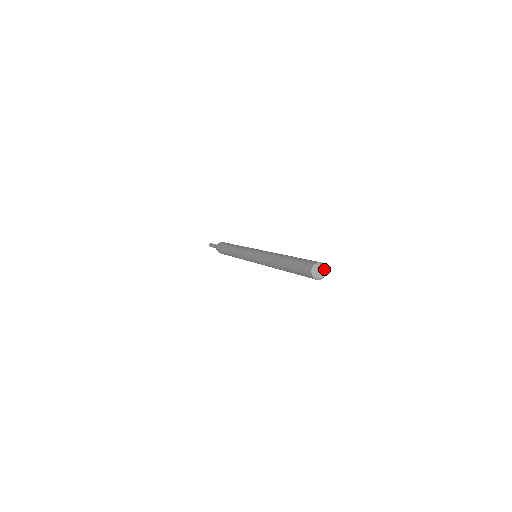
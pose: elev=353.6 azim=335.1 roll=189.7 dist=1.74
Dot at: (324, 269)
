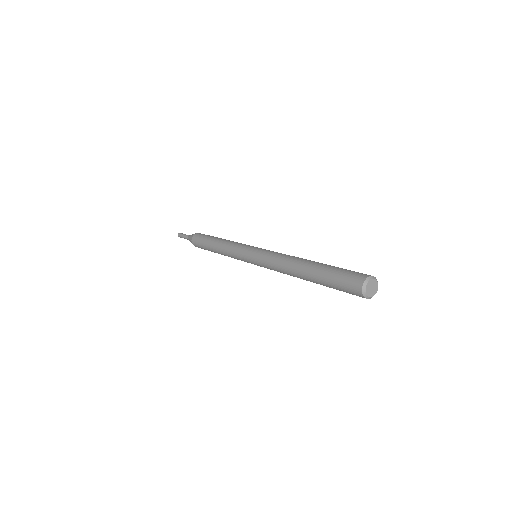
Dot at: (375, 282)
